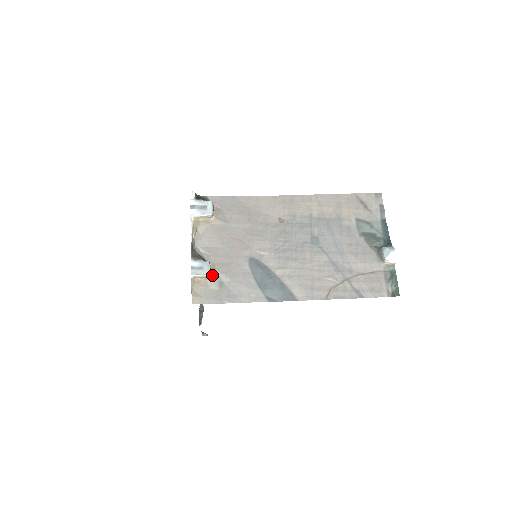
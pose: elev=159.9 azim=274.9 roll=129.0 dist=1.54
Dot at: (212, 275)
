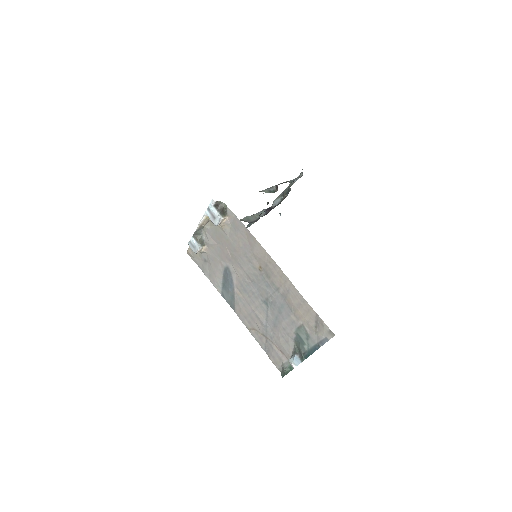
Dot at: (202, 253)
